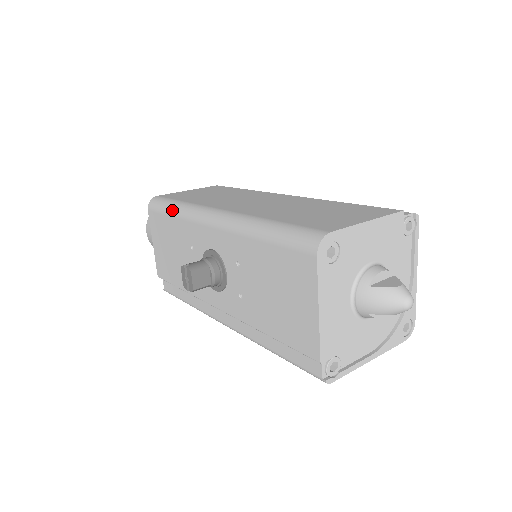
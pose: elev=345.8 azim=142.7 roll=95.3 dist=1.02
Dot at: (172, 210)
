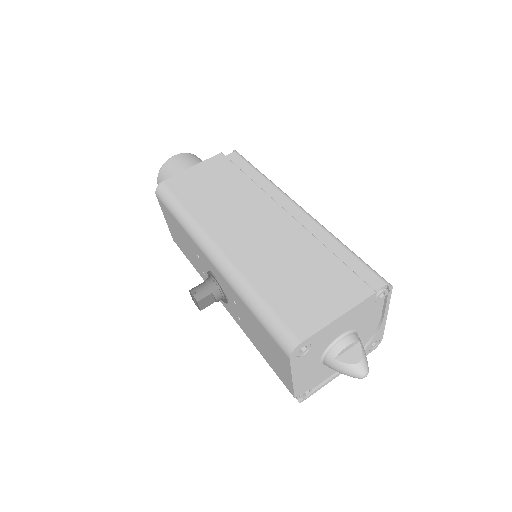
Dot at: (177, 217)
